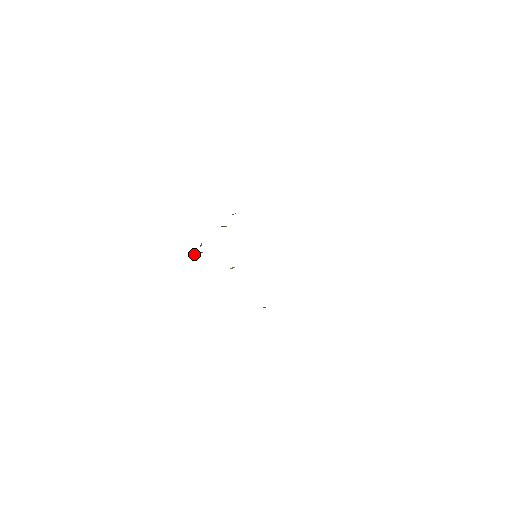
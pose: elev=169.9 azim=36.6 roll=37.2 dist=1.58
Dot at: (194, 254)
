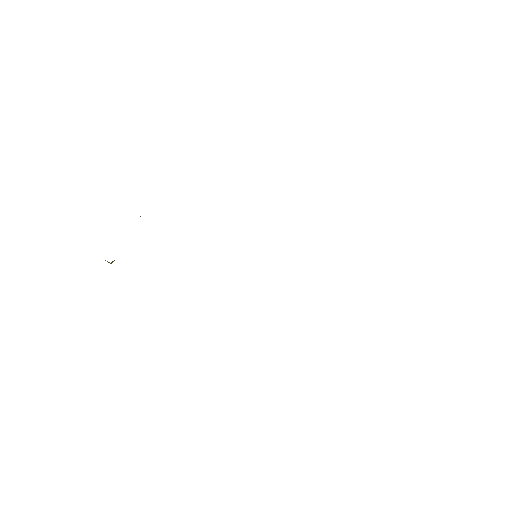
Dot at: occluded
